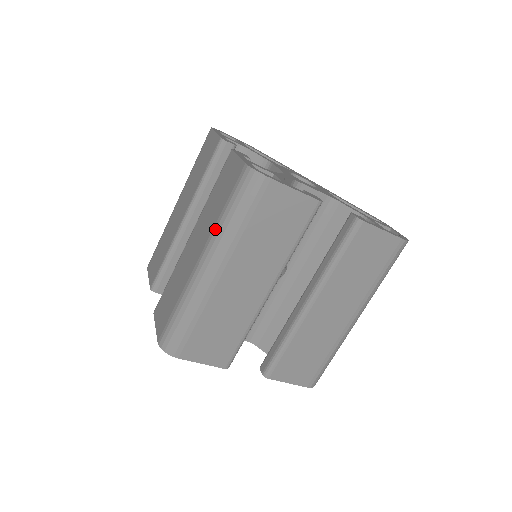
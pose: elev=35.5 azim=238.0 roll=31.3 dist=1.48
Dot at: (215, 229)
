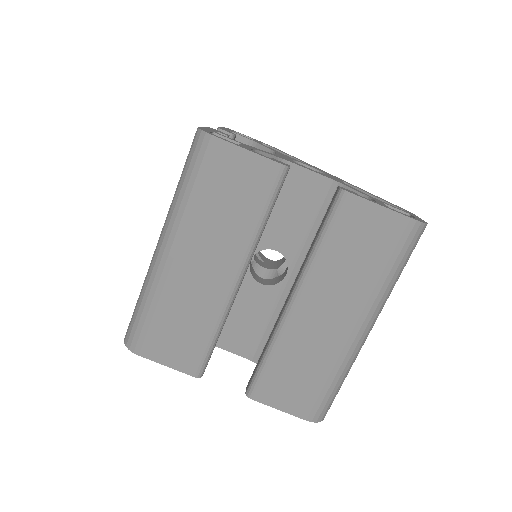
Dot at: (171, 204)
